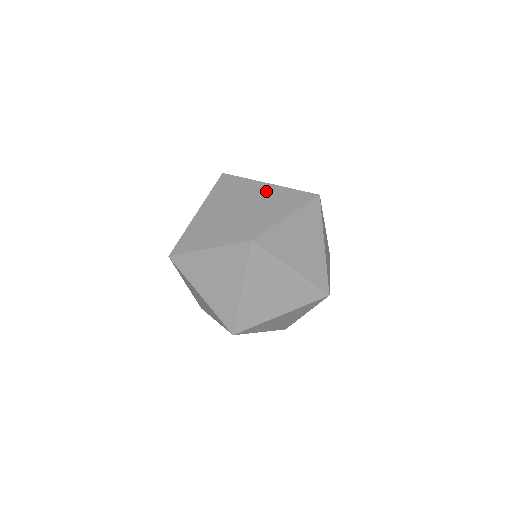
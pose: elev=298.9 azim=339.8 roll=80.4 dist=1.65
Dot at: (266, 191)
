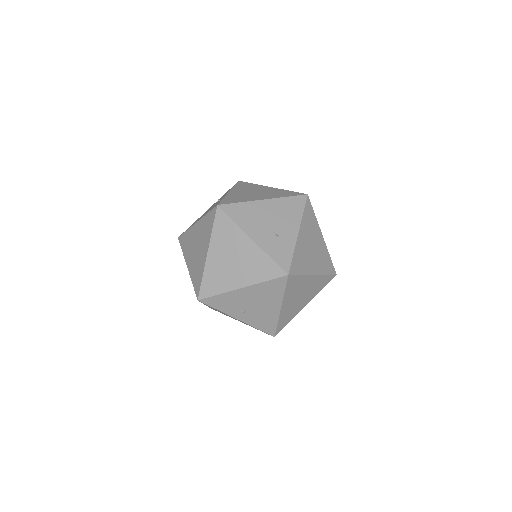
Dot at: occluded
